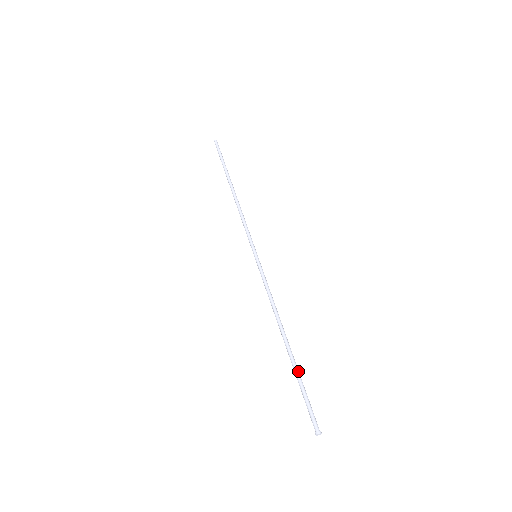
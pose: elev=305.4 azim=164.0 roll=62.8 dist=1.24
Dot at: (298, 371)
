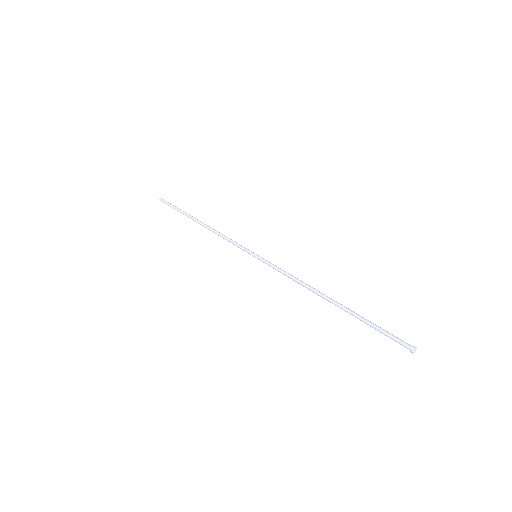
Dot at: (357, 315)
